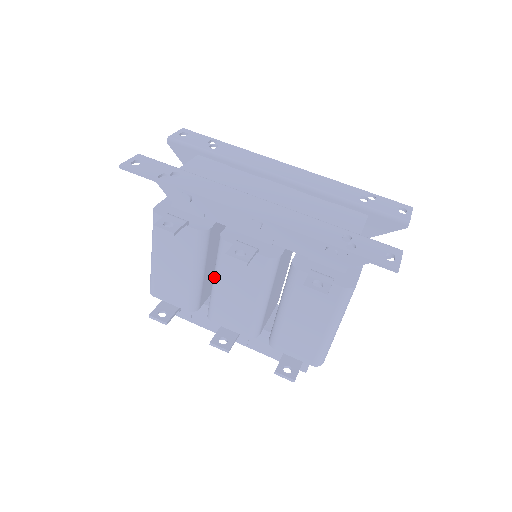
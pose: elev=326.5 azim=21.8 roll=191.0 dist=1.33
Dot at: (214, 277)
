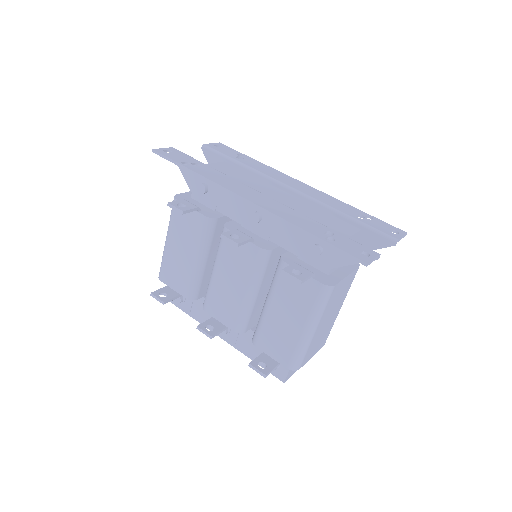
Dot at: (213, 265)
